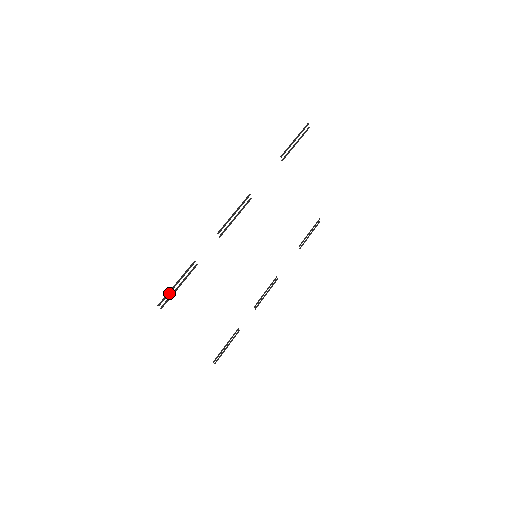
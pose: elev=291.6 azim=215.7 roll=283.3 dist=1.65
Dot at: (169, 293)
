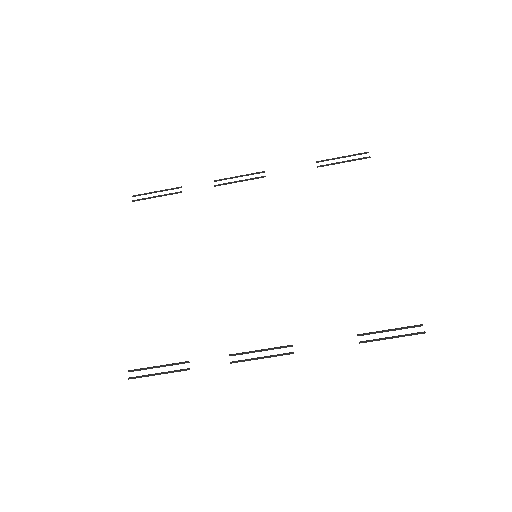
Dot at: (146, 376)
